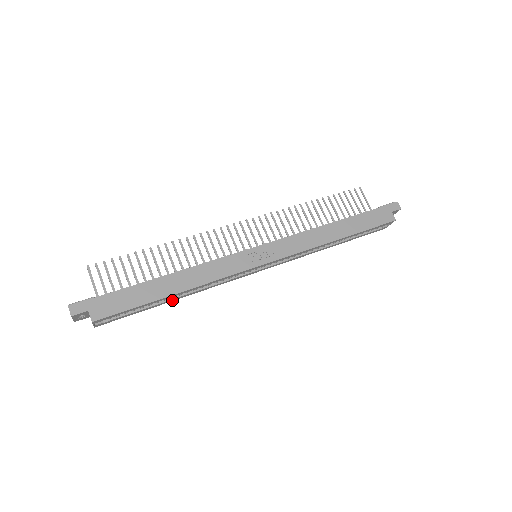
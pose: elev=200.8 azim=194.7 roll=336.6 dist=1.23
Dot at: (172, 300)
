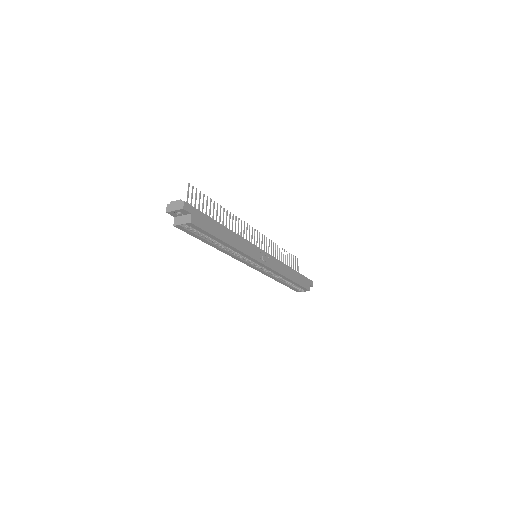
Dot at: (213, 245)
